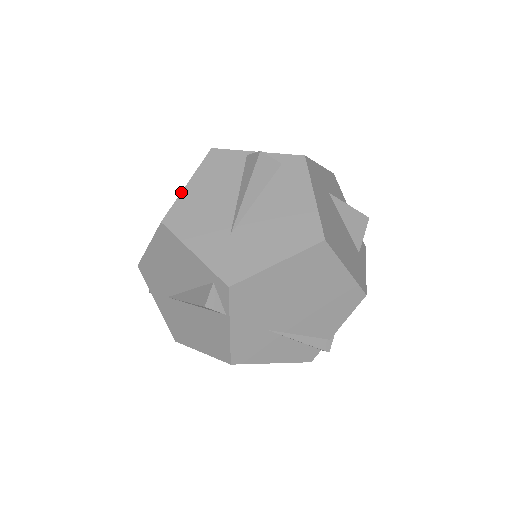
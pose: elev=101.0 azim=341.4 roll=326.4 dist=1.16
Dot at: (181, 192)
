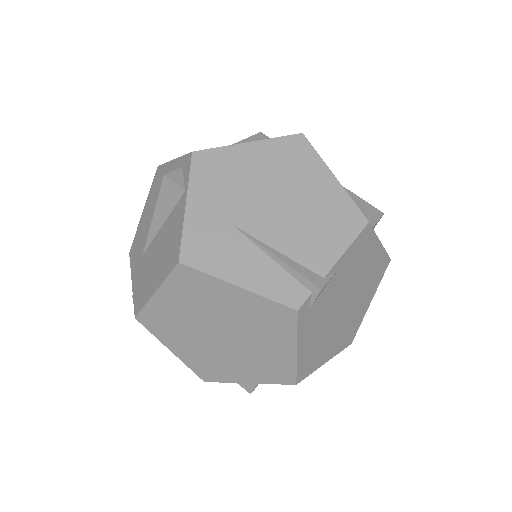
Dot at: occluded
